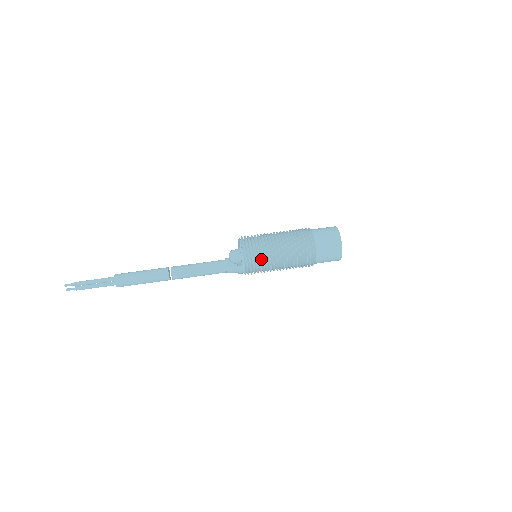
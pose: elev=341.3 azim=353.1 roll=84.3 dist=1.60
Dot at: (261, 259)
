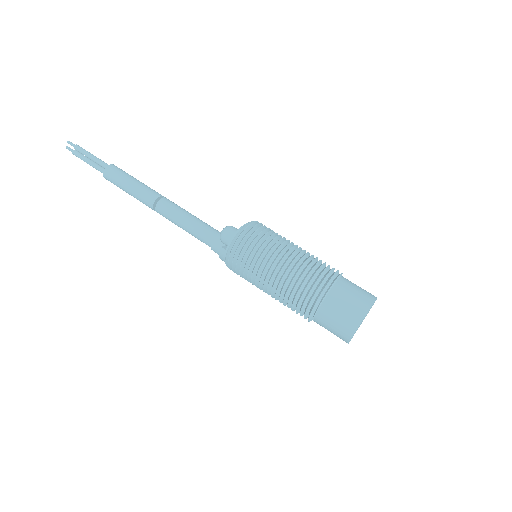
Dot at: (250, 259)
